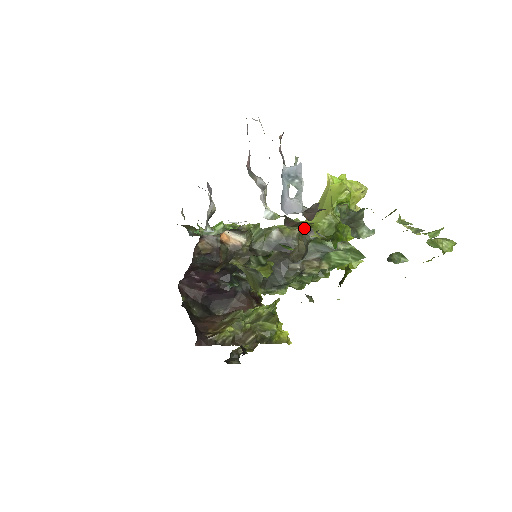
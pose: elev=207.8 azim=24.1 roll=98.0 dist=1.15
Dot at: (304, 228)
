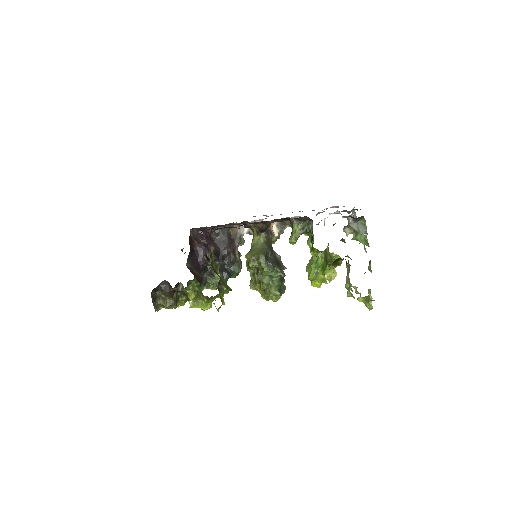
Dot at: occluded
